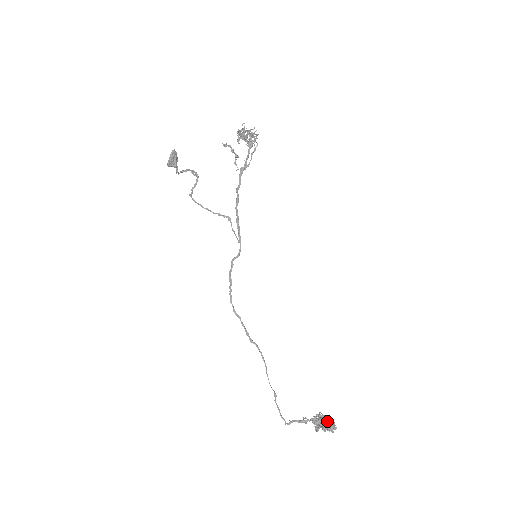
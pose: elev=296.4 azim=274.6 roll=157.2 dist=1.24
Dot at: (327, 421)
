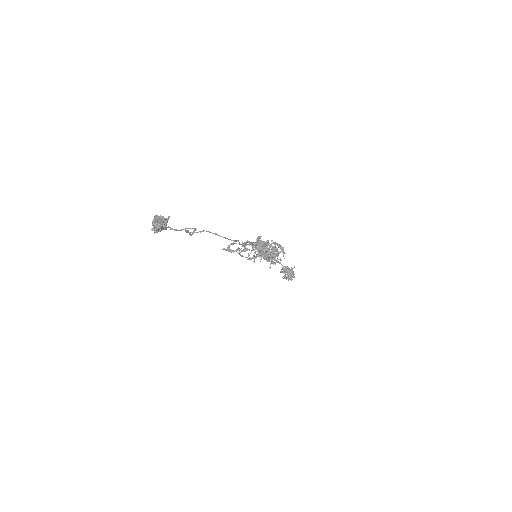
Dot at: (286, 279)
